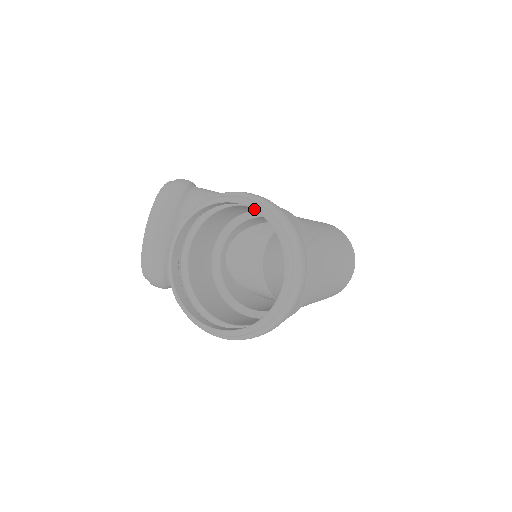
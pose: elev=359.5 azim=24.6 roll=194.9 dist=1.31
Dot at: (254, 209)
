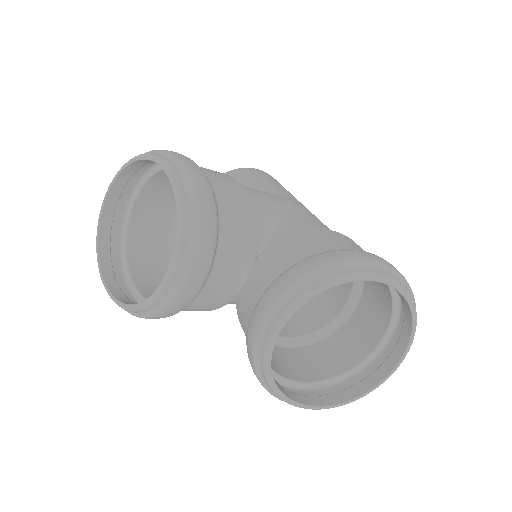
Dot at: (399, 291)
